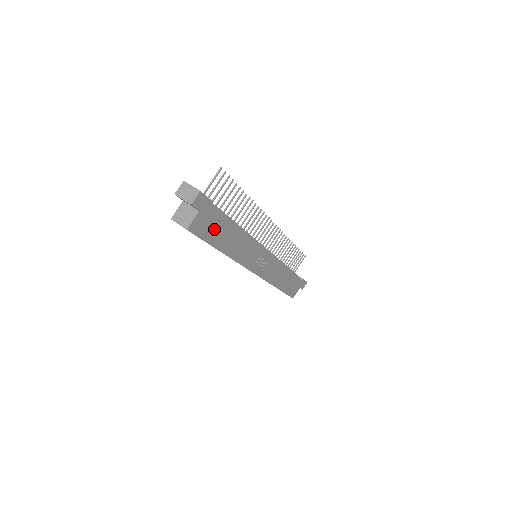
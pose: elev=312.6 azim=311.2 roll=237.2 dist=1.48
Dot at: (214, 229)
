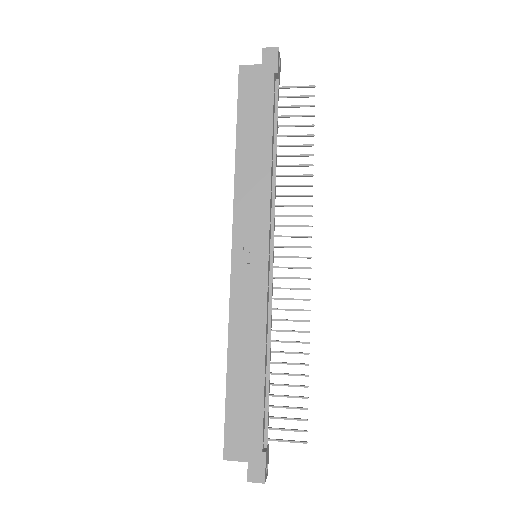
Dot at: (254, 106)
